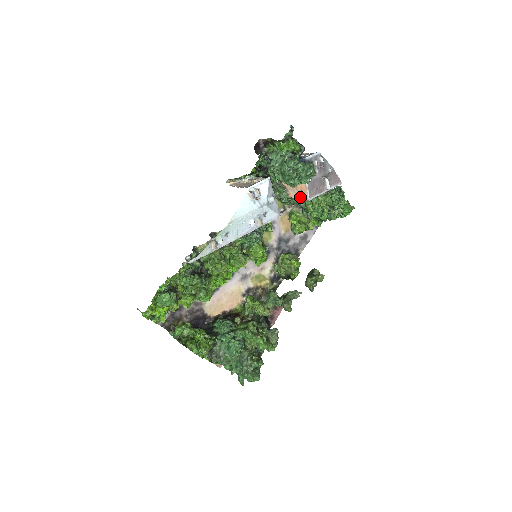
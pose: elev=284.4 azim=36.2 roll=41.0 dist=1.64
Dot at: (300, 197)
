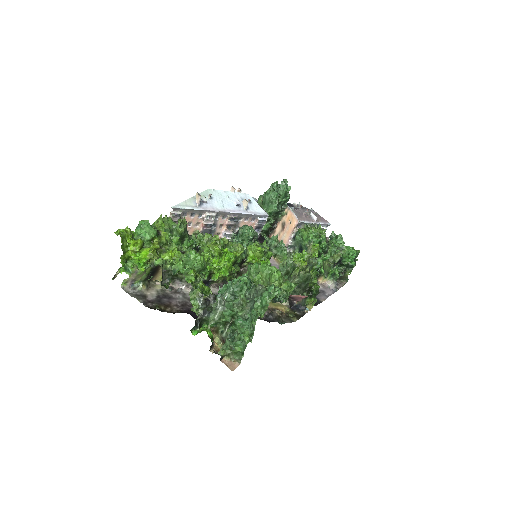
Dot at: (291, 229)
